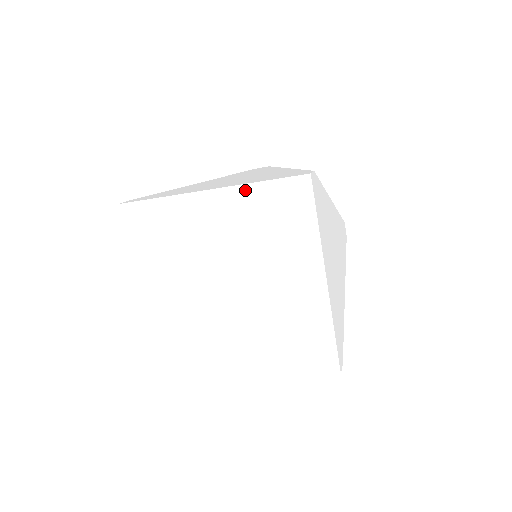
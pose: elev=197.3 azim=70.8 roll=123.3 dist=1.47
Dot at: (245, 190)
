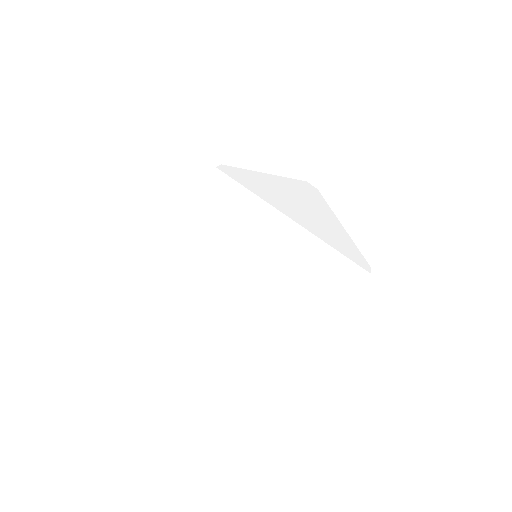
Dot at: (192, 217)
